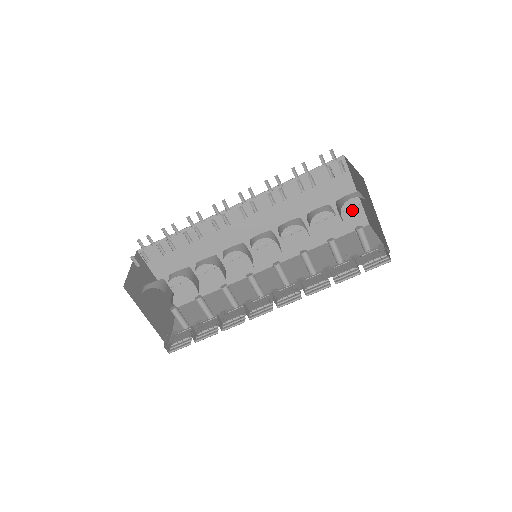
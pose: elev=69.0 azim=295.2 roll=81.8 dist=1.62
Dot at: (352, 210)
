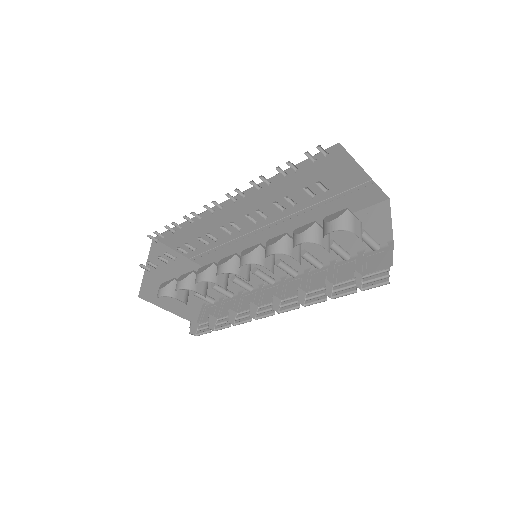
Dot at: (364, 189)
